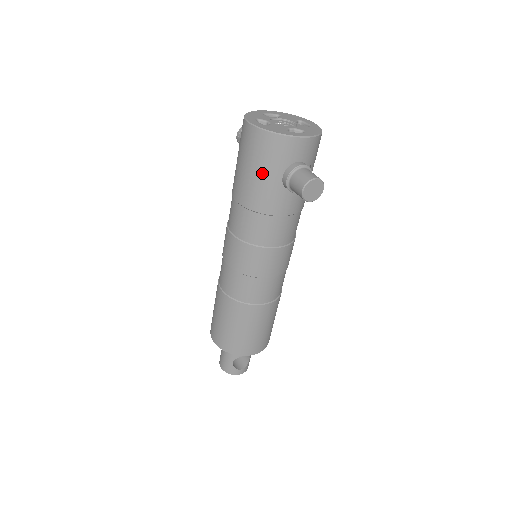
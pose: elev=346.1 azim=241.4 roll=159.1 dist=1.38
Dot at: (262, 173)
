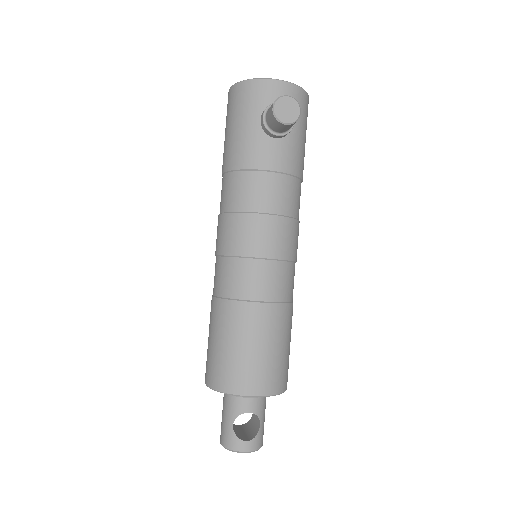
Dot at: (241, 124)
